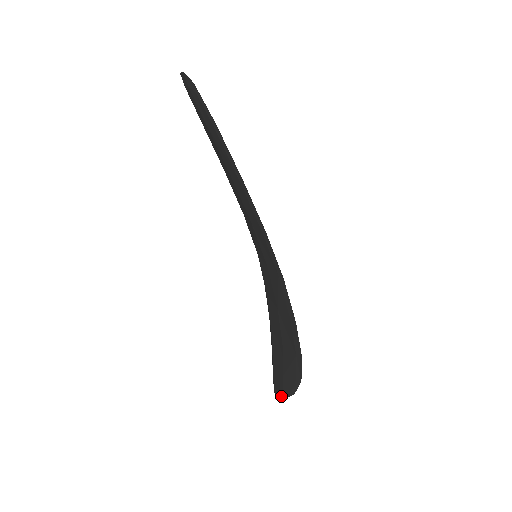
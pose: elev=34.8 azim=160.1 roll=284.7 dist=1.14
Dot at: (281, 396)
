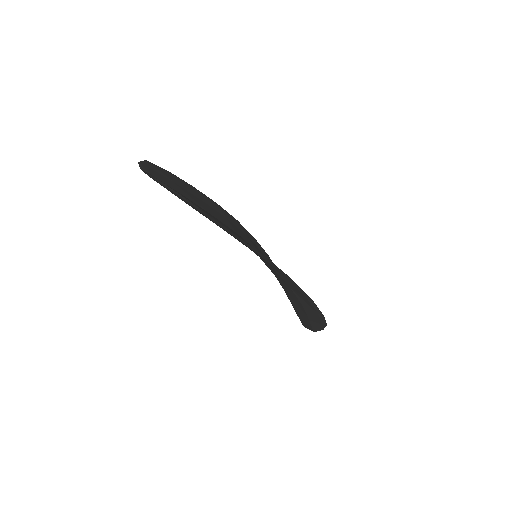
Dot at: (311, 330)
